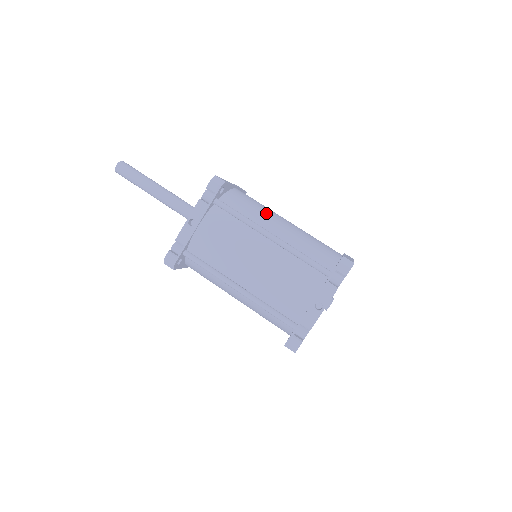
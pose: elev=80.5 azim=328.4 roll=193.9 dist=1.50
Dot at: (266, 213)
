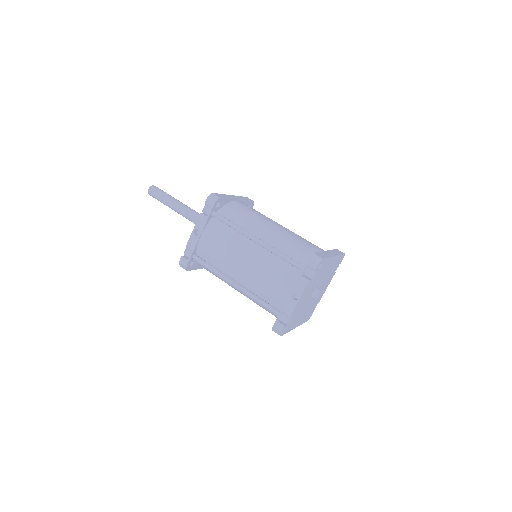
Dot at: (257, 220)
